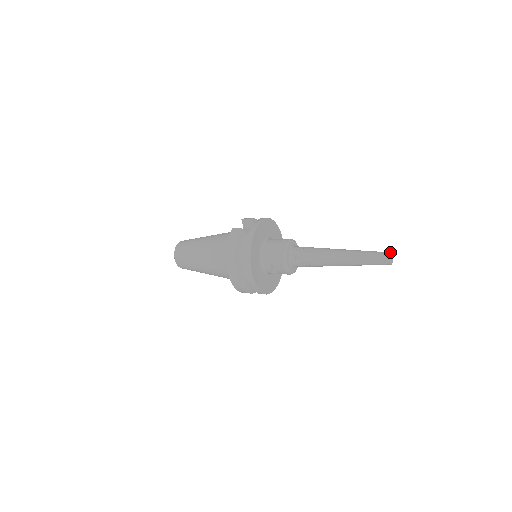
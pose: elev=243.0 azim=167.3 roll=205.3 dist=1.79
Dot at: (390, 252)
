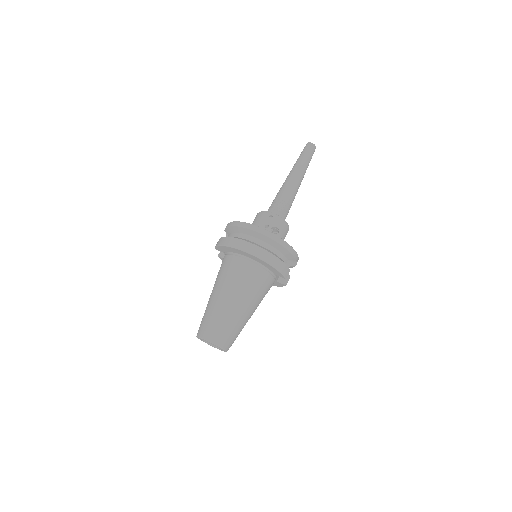
Dot at: occluded
